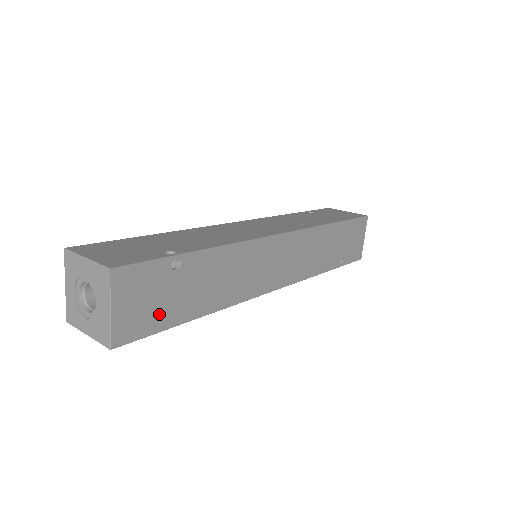
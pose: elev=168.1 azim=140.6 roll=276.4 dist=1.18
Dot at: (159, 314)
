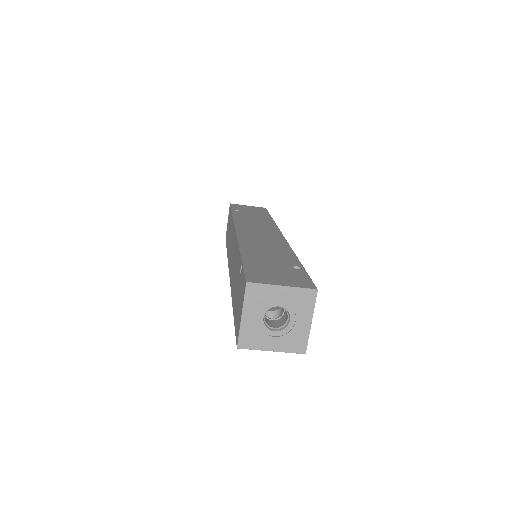
Dot at: occluded
